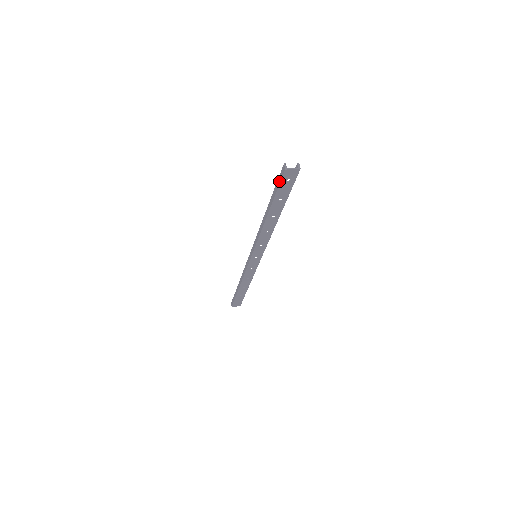
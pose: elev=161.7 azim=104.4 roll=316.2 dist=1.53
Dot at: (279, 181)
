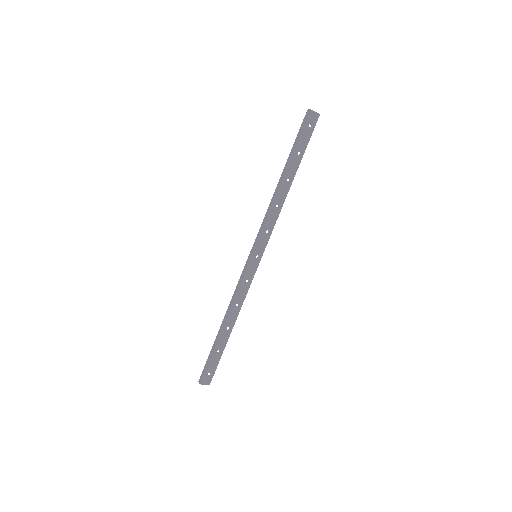
Dot at: (302, 127)
